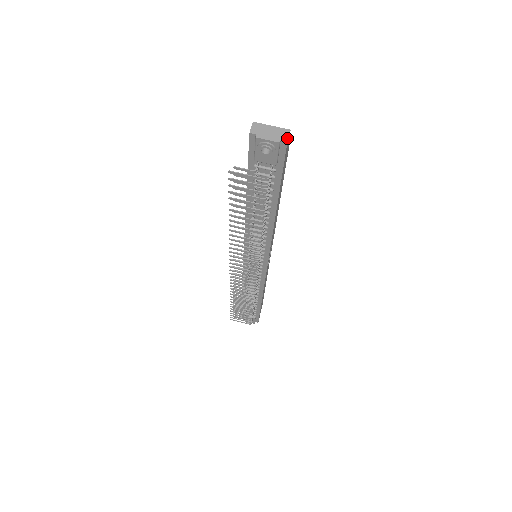
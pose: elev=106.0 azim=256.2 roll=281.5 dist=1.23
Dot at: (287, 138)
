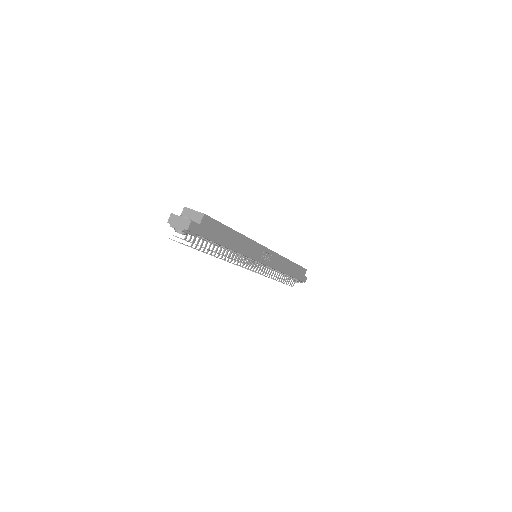
Dot at: (188, 228)
